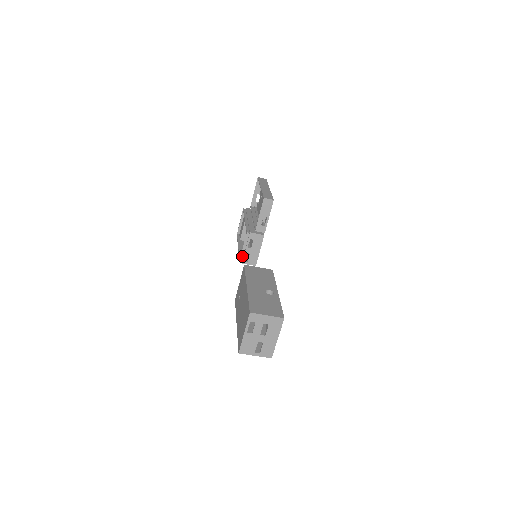
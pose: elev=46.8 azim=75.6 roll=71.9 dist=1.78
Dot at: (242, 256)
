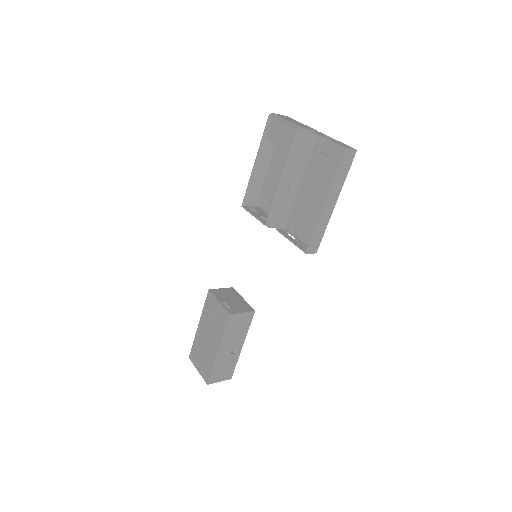
Dot at: (247, 210)
